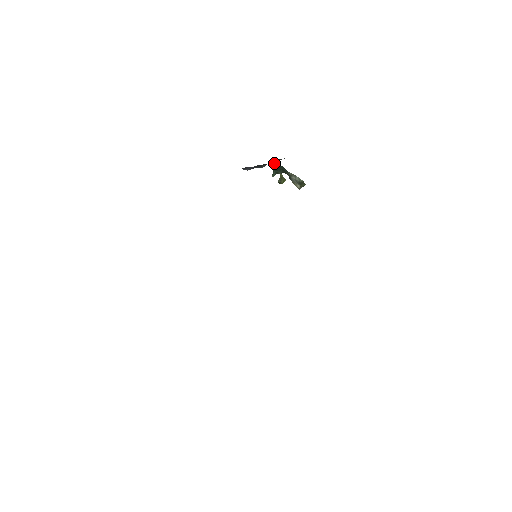
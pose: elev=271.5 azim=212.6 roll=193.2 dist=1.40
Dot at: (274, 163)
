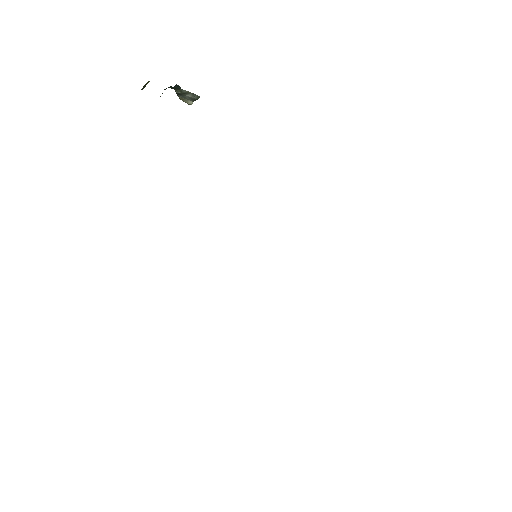
Dot at: (173, 87)
